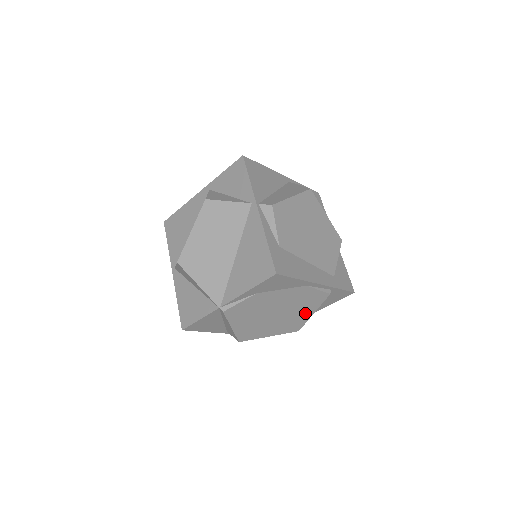
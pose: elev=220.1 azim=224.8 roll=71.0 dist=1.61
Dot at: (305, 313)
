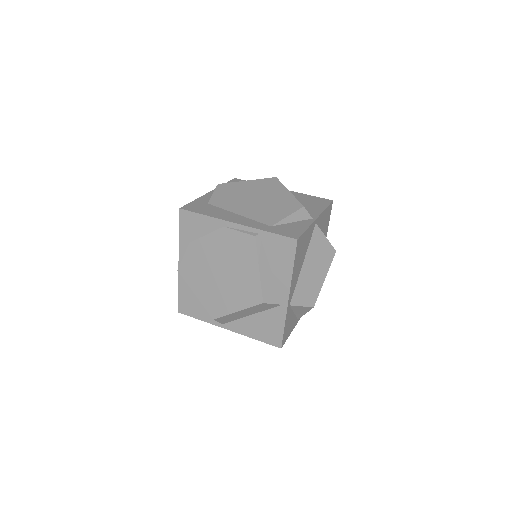
Dot at: (250, 270)
